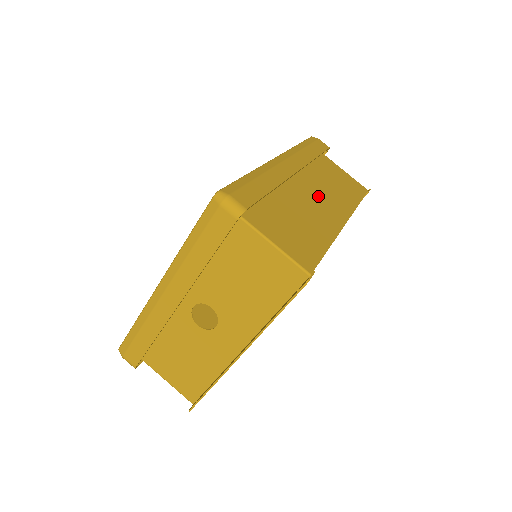
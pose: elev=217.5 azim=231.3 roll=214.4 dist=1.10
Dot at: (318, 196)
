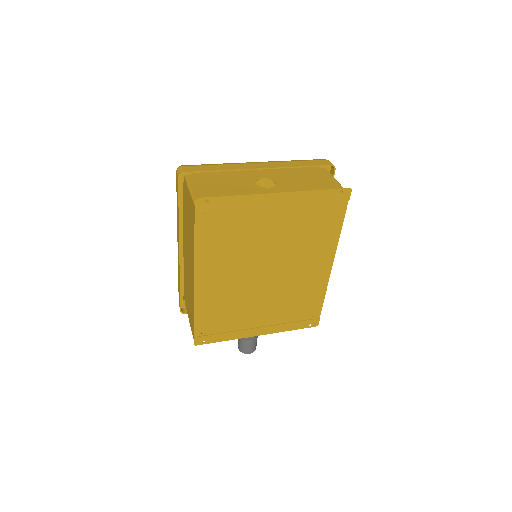
Dot at: occluded
